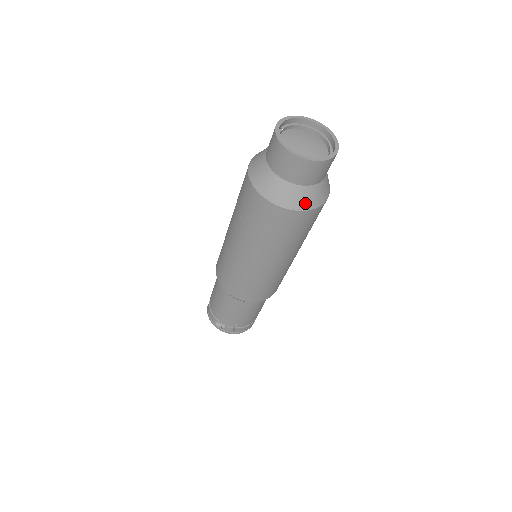
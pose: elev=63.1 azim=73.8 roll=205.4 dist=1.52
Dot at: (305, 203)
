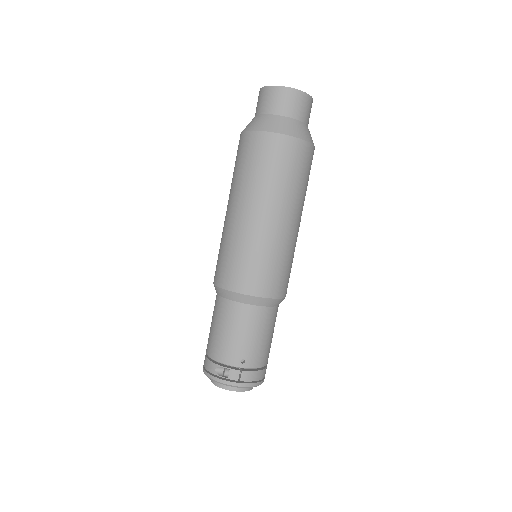
Dot at: (296, 132)
